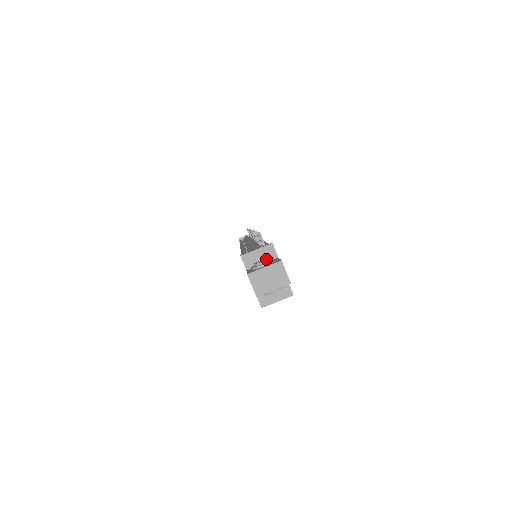
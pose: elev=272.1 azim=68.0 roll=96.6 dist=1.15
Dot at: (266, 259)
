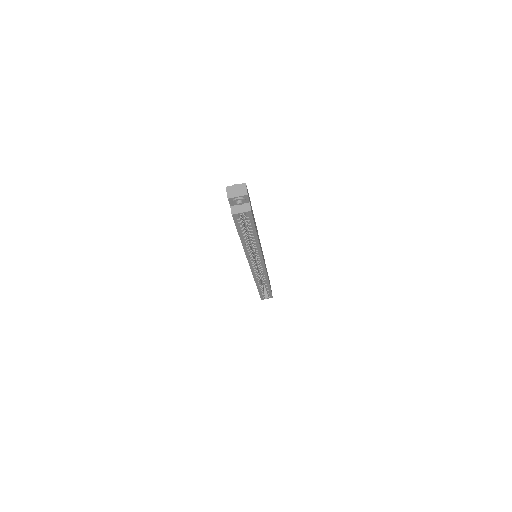
Dot at: (239, 184)
